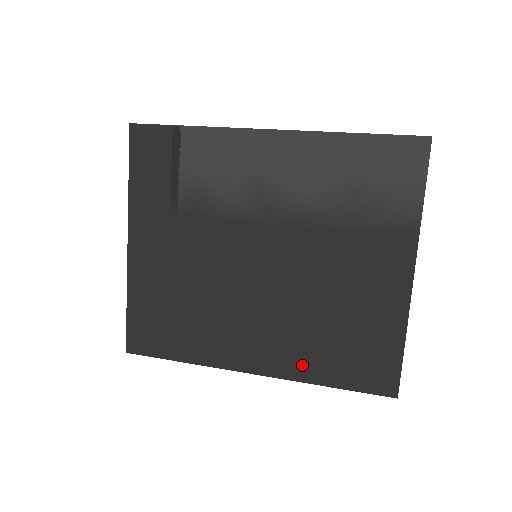
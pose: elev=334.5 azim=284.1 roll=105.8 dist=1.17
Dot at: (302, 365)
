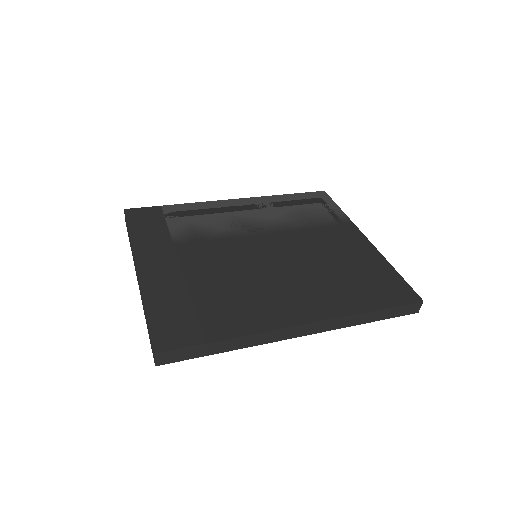
Dot at: (339, 304)
